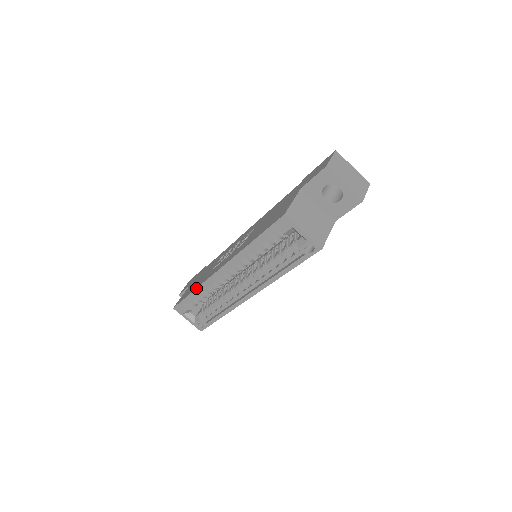
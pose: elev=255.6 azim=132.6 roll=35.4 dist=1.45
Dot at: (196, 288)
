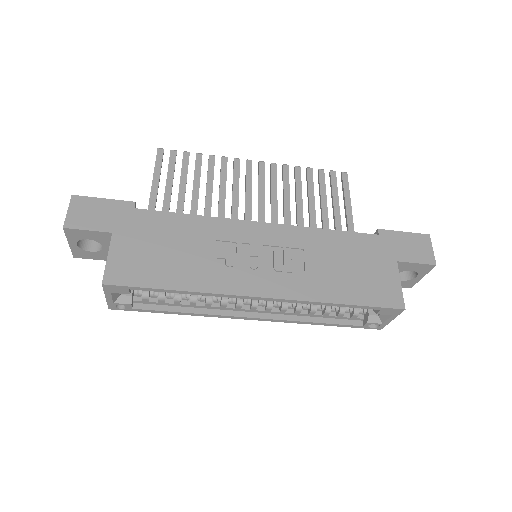
Dot at: (192, 291)
